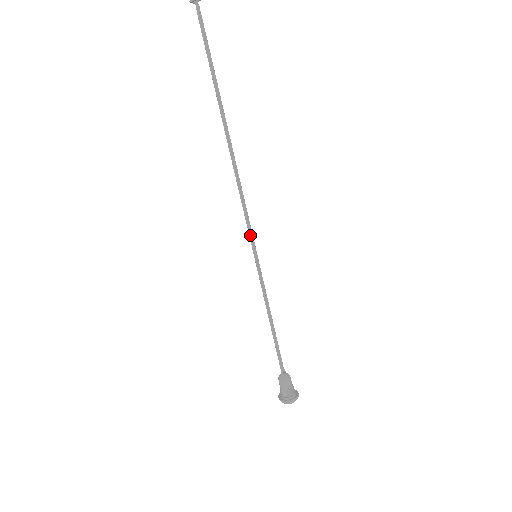
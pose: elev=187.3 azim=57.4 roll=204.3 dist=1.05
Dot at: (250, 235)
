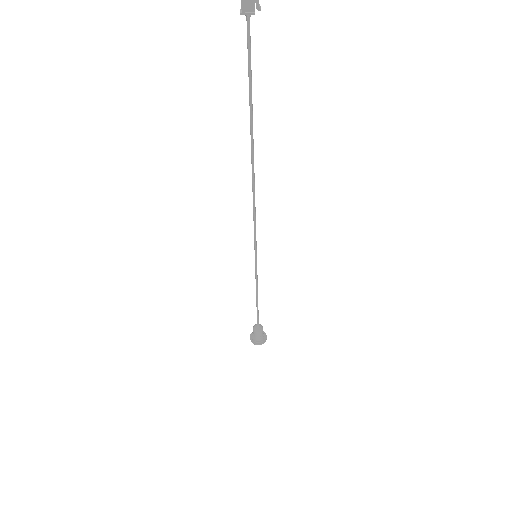
Dot at: (256, 243)
